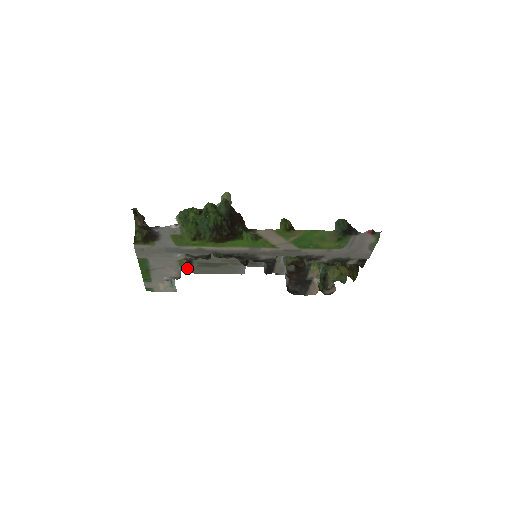
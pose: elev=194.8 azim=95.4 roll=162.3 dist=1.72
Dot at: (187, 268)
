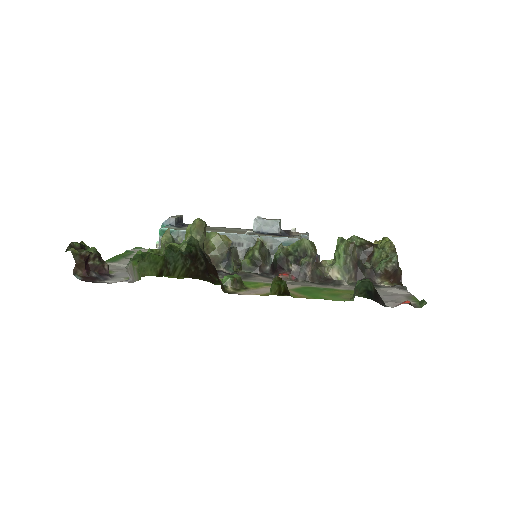
Dot at: (181, 223)
